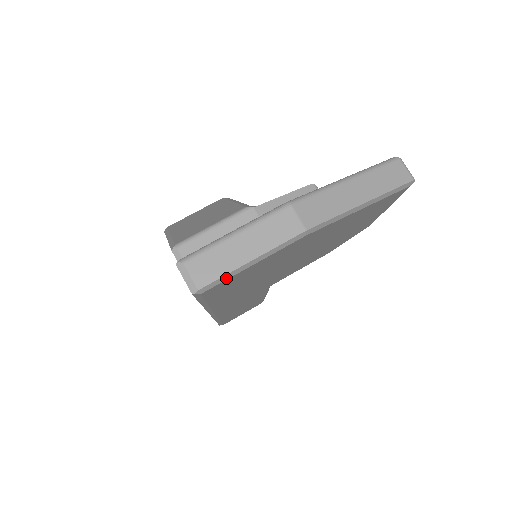
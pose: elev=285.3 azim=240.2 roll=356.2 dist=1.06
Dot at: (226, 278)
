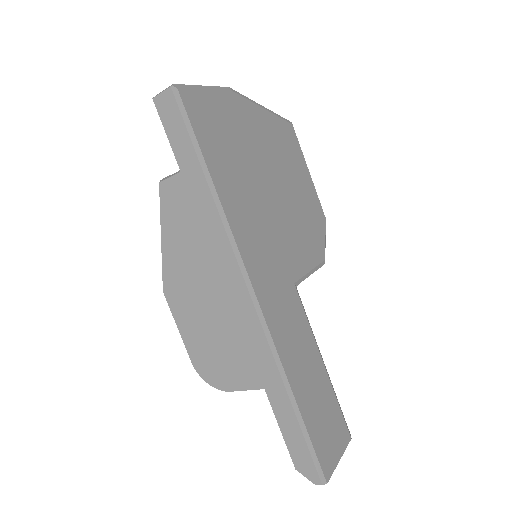
Dot at: (191, 88)
